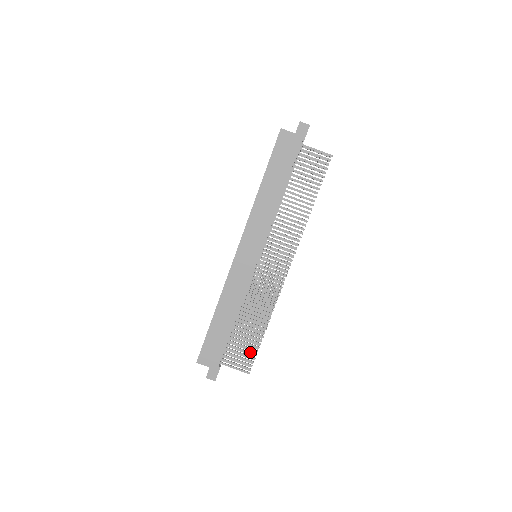
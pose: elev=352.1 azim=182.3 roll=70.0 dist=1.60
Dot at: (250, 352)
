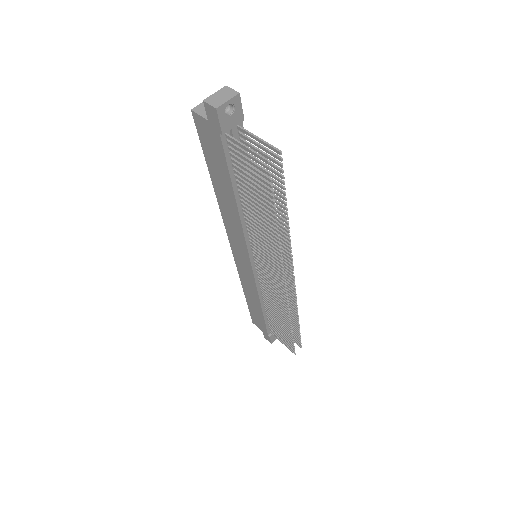
Dot at: (287, 339)
